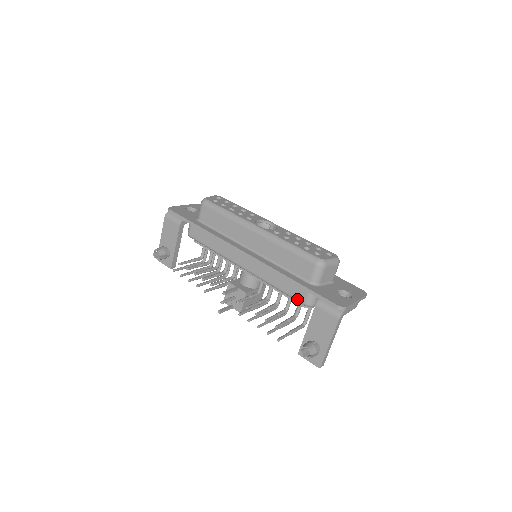
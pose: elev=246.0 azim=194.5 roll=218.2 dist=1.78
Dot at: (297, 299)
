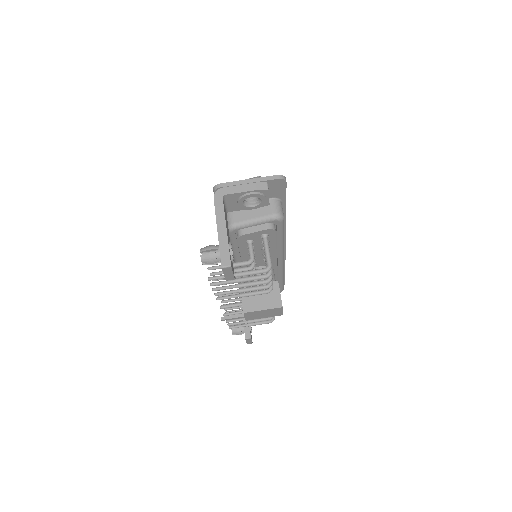
Dot at: occluded
